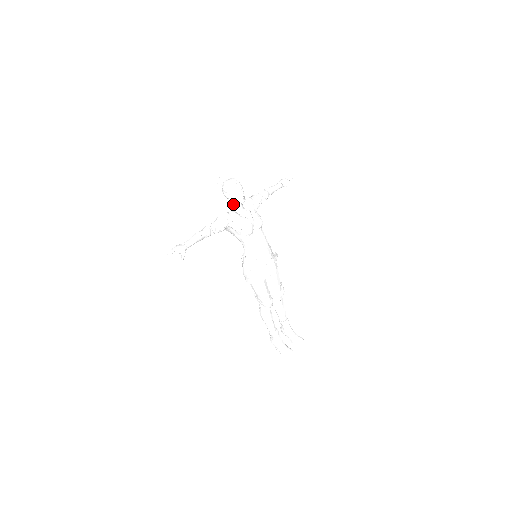
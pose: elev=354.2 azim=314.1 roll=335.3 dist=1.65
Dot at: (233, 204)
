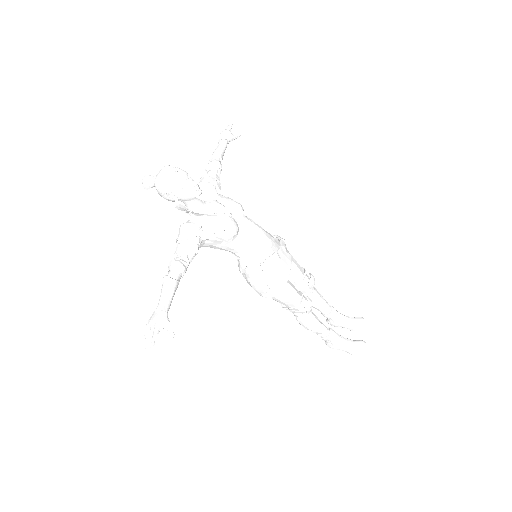
Dot at: (187, 205)
